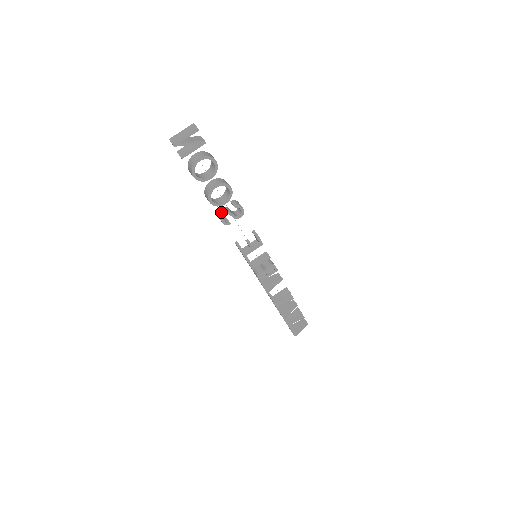
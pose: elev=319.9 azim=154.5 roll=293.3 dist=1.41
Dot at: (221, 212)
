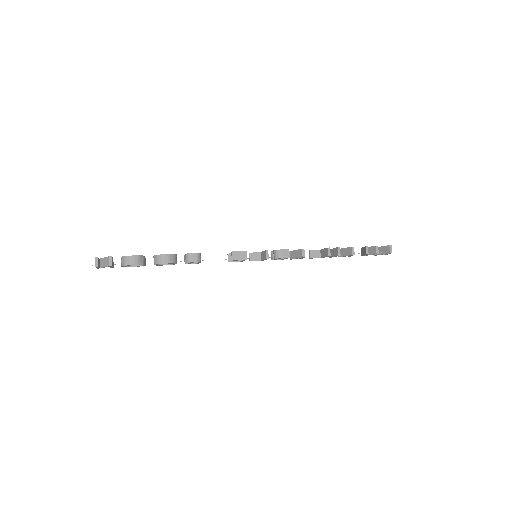
Dot at: (184, 261)
